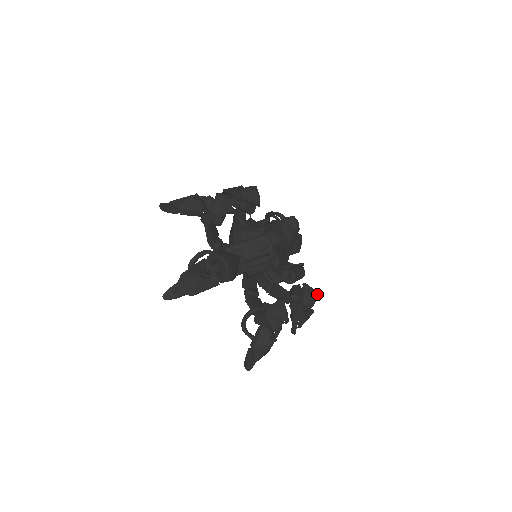
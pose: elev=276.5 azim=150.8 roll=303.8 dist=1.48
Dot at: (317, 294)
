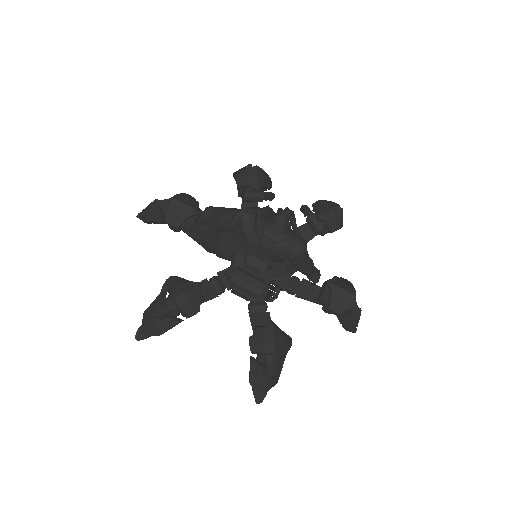
Dot at: (274, 346)
